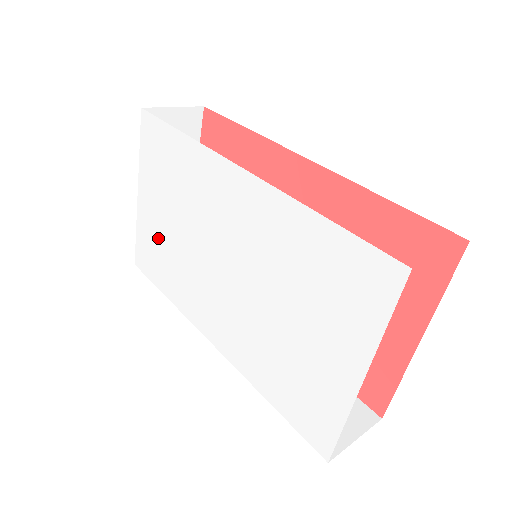
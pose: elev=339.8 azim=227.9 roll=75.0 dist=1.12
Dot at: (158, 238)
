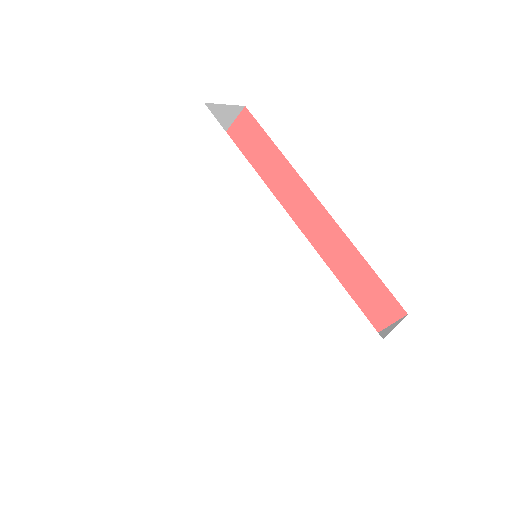
Dot at: (173, 207)
